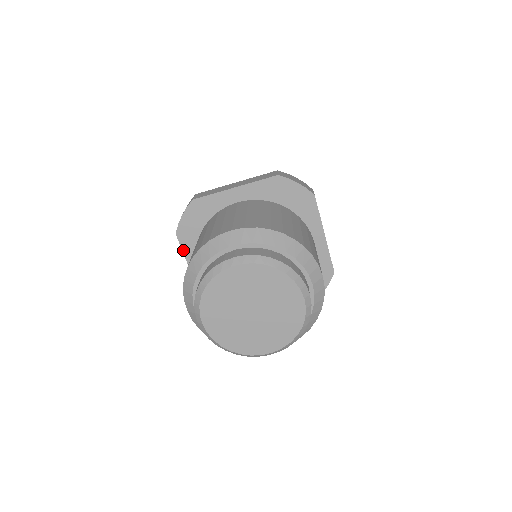
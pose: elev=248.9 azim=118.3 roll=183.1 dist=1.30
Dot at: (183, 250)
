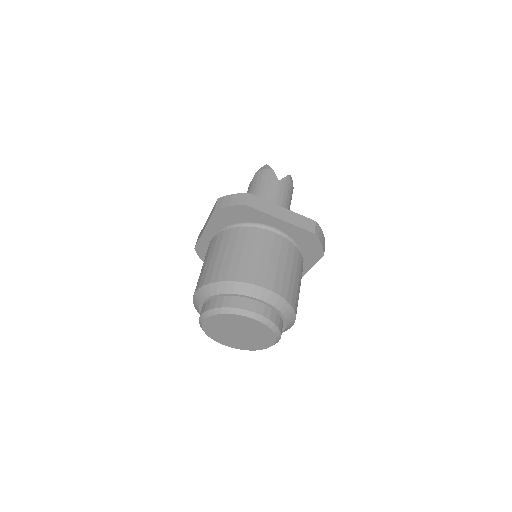
Dot at: occluded
